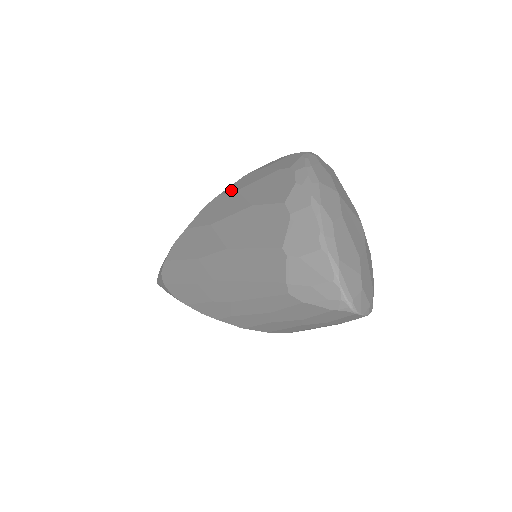
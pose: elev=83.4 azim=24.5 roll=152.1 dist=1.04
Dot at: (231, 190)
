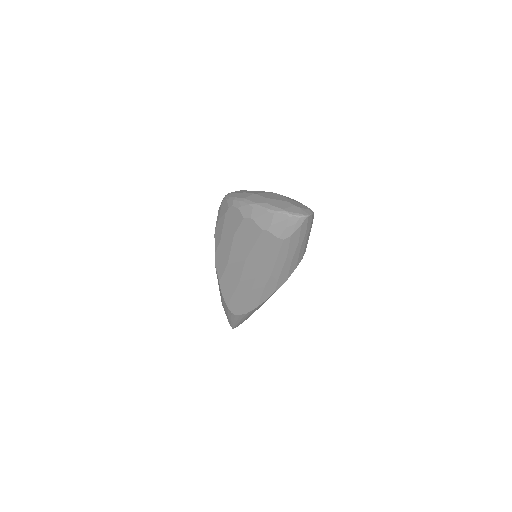
Dot at: (217, 244)
